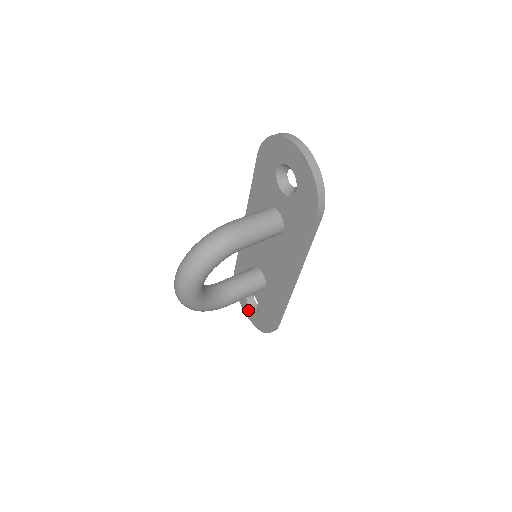
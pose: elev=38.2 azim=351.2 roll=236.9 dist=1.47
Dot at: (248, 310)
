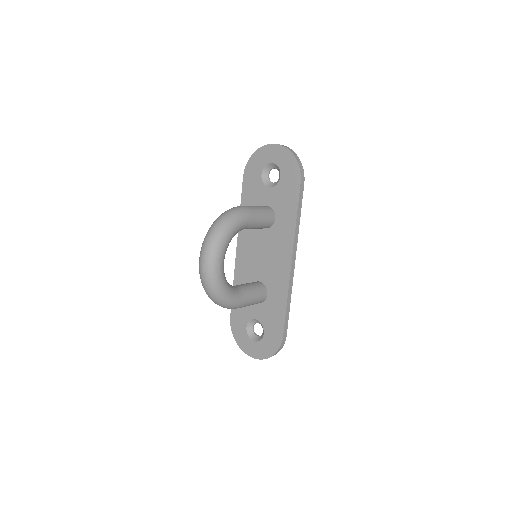
Dot at: (251, 346)
